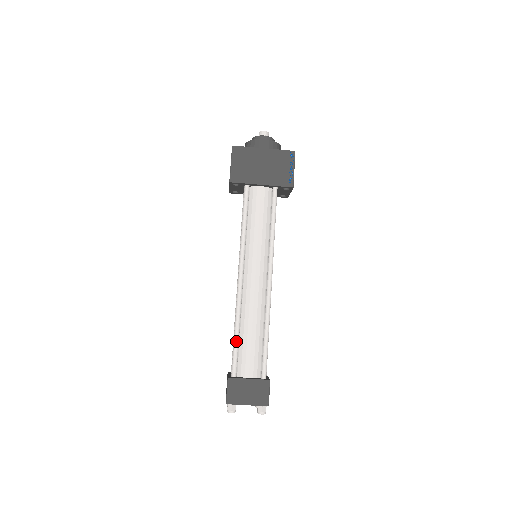
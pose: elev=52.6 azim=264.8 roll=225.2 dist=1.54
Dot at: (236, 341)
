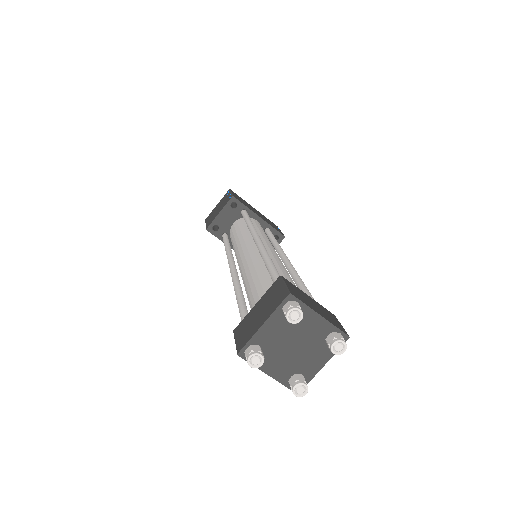
Dot at: (274, 265)
